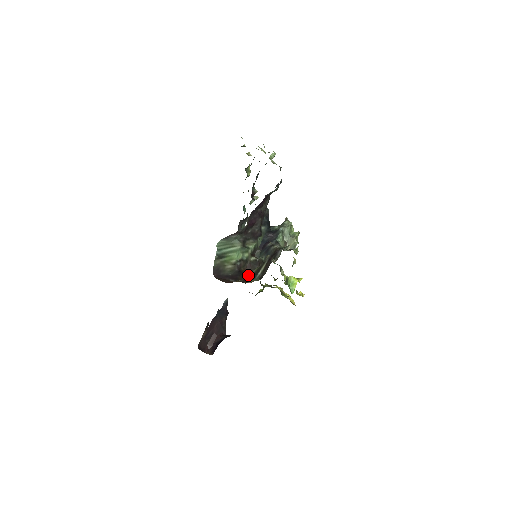
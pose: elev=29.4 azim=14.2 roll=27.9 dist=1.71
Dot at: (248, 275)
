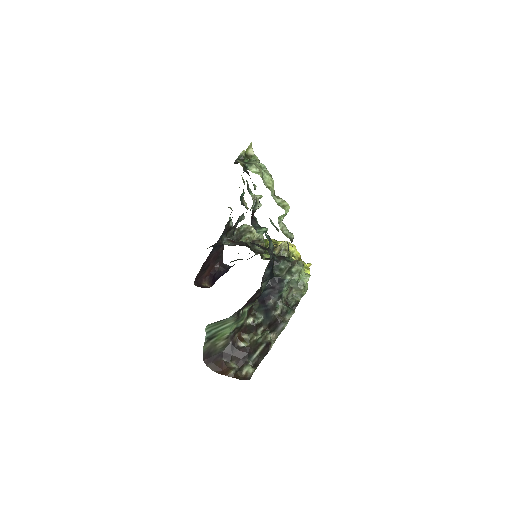
Dot at: (242, 353)
